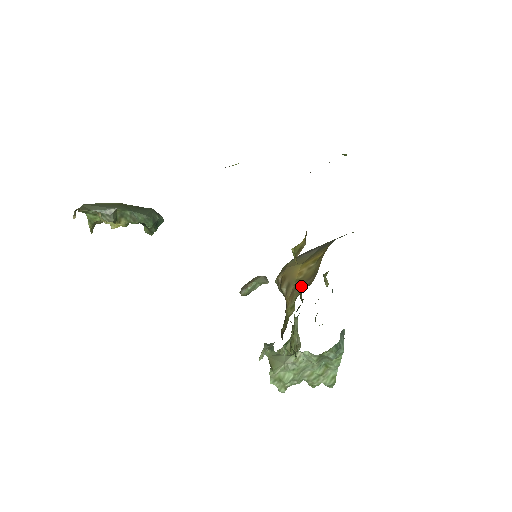
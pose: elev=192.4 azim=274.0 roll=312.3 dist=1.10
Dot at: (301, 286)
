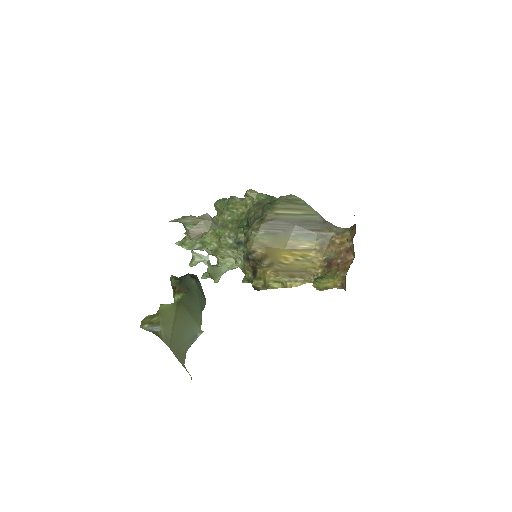
Dot at: (290, 273)
